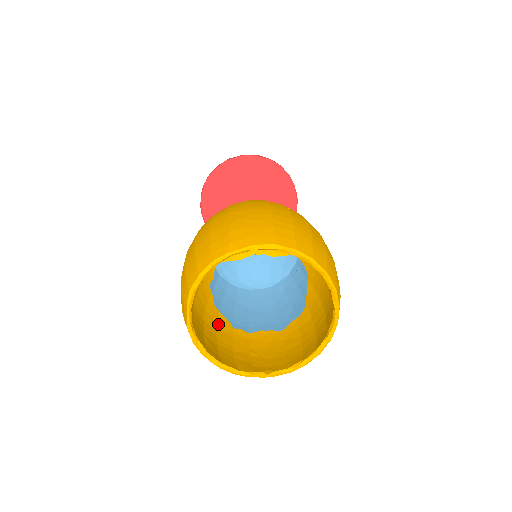
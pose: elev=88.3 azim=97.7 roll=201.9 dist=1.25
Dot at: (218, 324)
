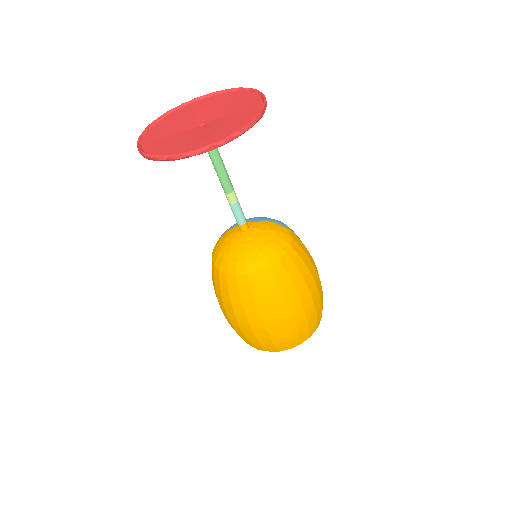
Dot at: occluded
